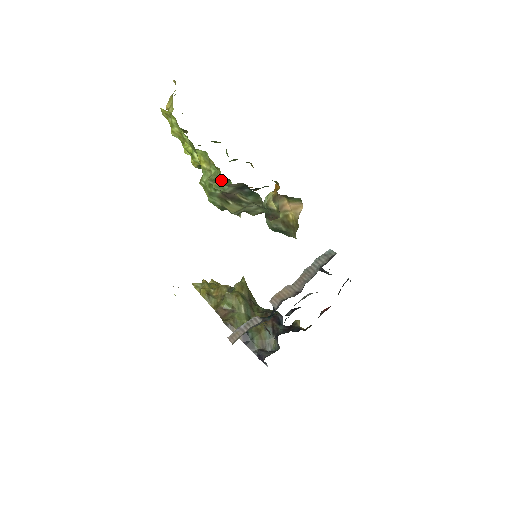
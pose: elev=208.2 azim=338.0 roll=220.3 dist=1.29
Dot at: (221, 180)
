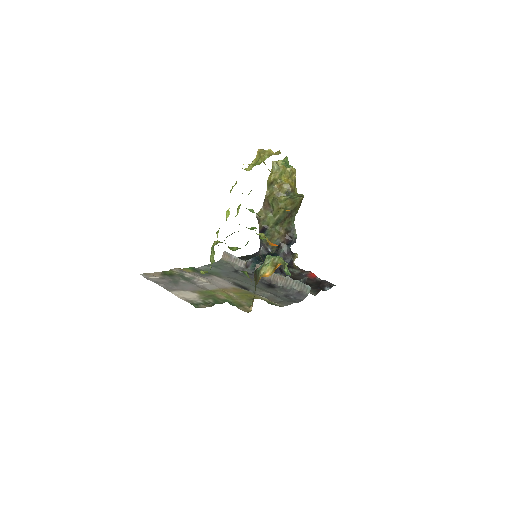
Dot at: occluded
